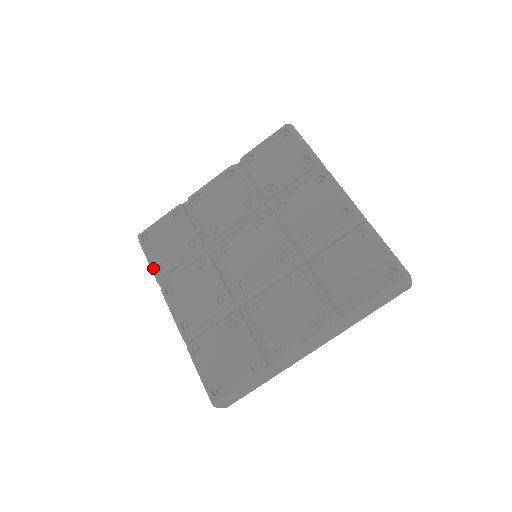
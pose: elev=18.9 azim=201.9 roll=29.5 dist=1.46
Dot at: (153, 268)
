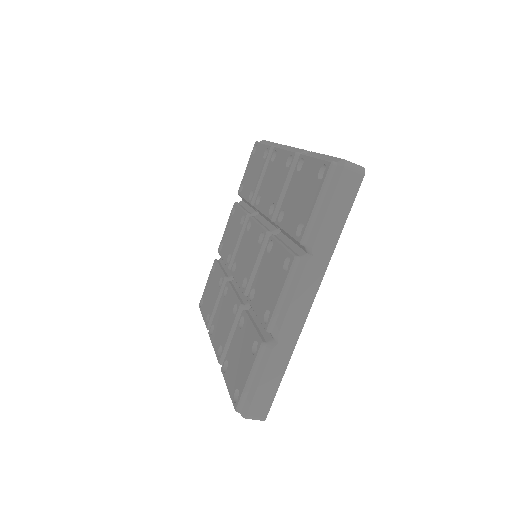
Dot at: (205, 322)
